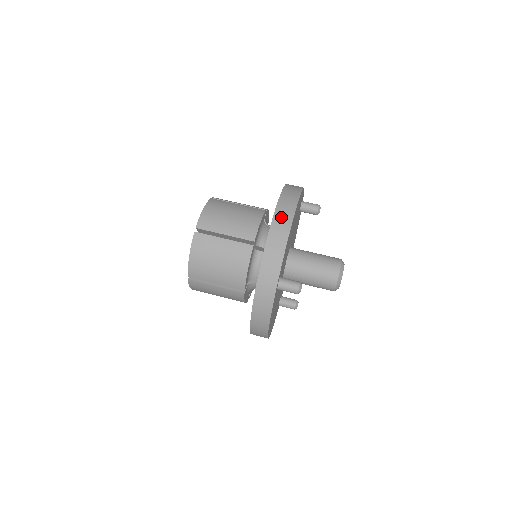
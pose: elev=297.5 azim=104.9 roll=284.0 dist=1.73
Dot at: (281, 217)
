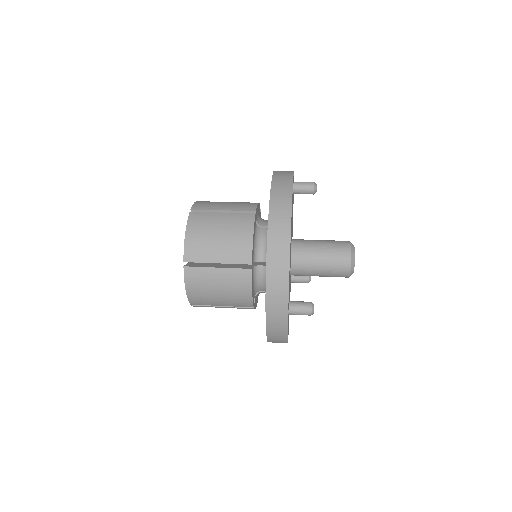
Dot at: occluded
